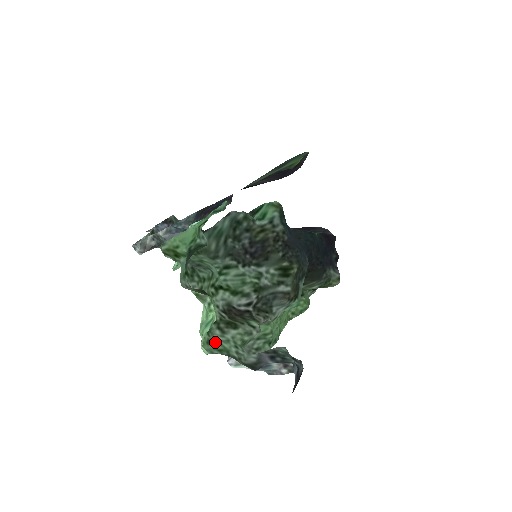
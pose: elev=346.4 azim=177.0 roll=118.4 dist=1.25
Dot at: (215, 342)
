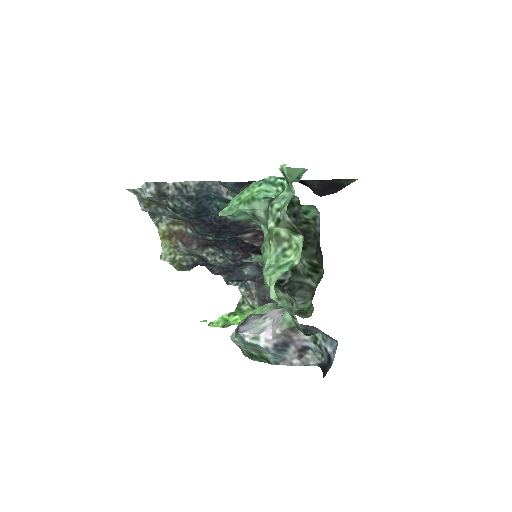
Dot at: occluded
